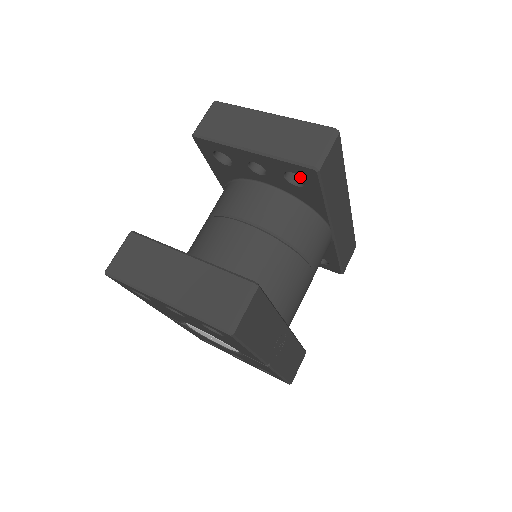
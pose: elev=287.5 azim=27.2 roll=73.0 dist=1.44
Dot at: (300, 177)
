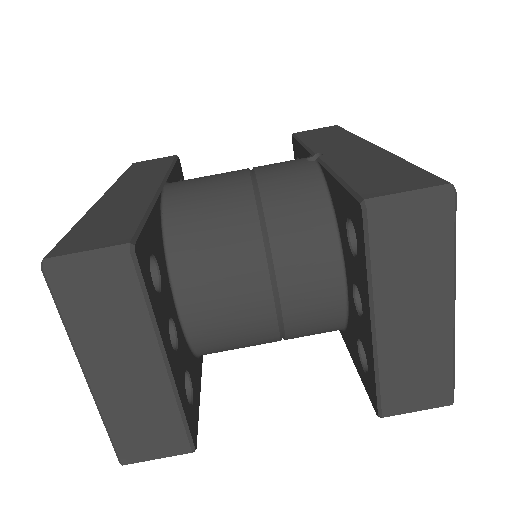
Dot at: occluded
